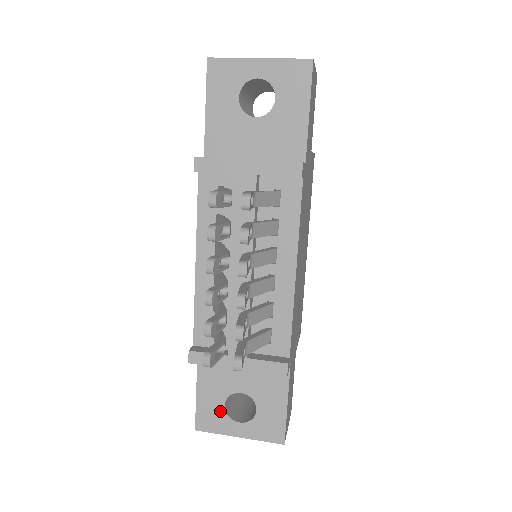
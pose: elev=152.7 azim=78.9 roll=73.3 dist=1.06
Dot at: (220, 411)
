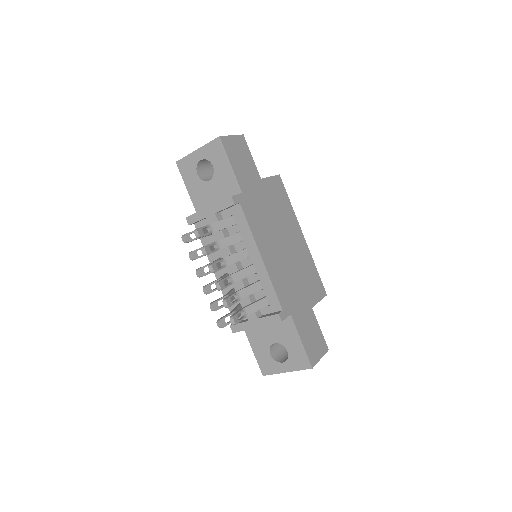
Dot at: (270, 359)
